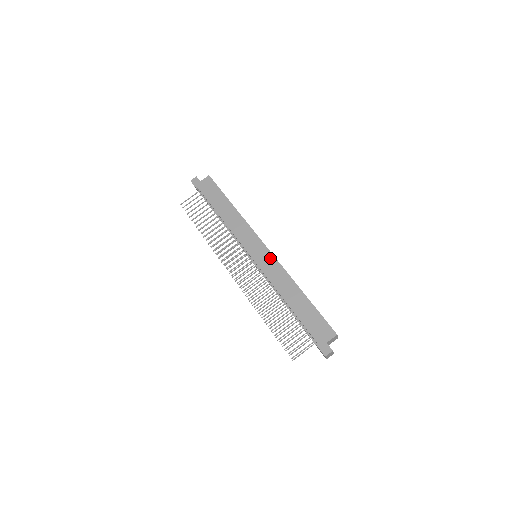
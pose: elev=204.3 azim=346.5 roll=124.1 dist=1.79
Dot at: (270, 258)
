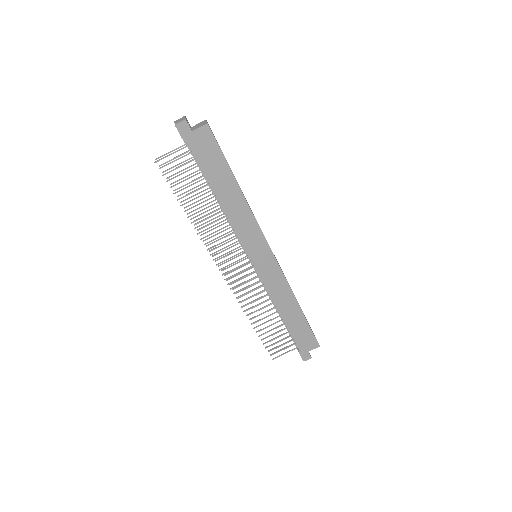
Dot at: (275, 268)
